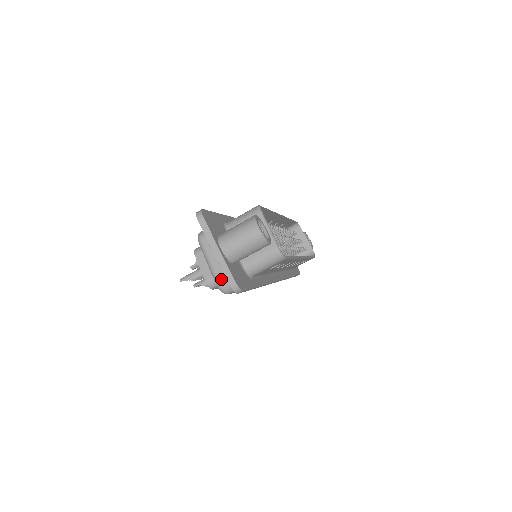
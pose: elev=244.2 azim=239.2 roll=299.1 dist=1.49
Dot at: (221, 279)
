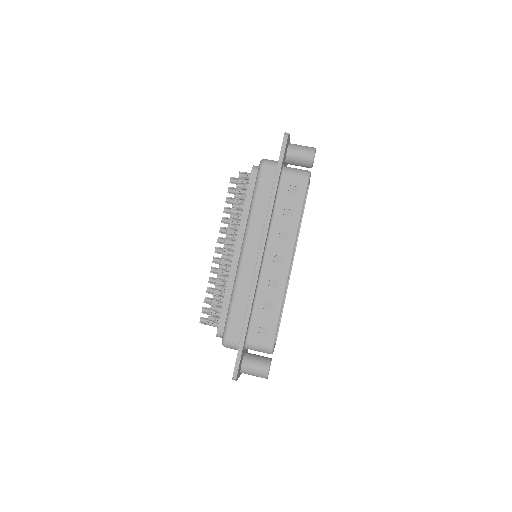
Dot at: occluded
